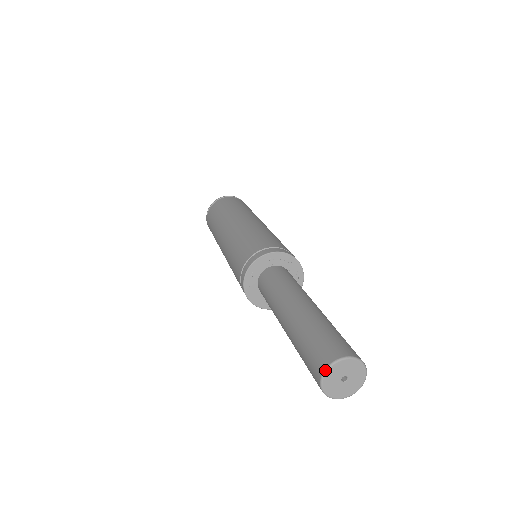
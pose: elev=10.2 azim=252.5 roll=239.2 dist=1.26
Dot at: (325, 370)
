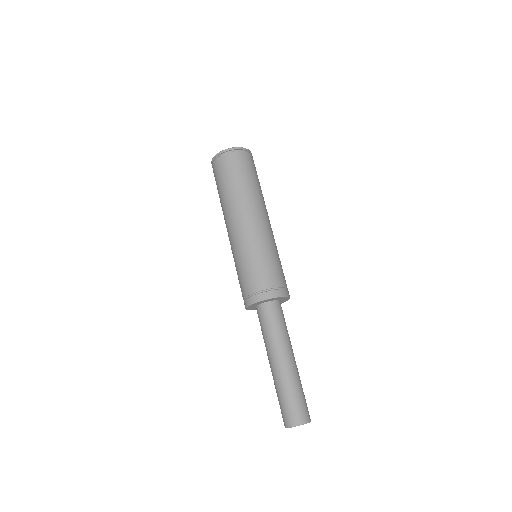
Dot at: occluded
